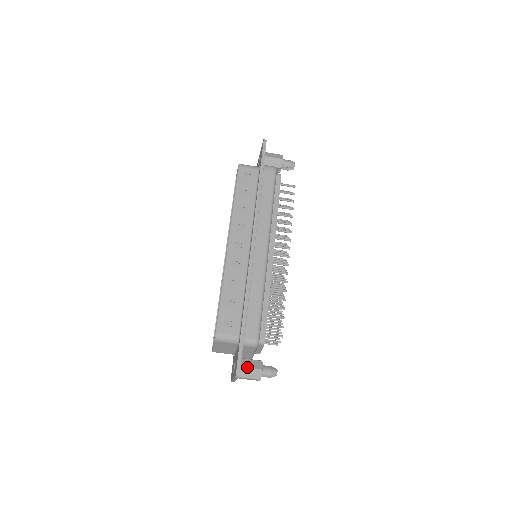
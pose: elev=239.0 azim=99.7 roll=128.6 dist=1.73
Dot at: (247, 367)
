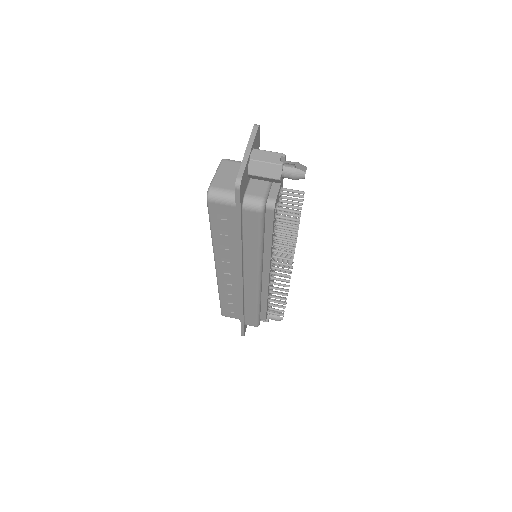
Dot at: occluded
